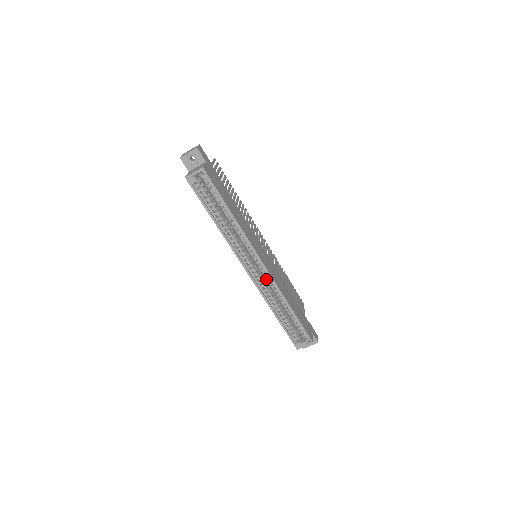
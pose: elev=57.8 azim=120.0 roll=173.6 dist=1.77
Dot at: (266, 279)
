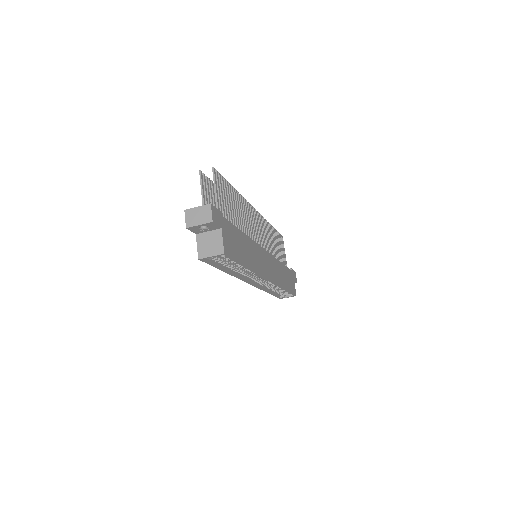
Dot at: occluded
